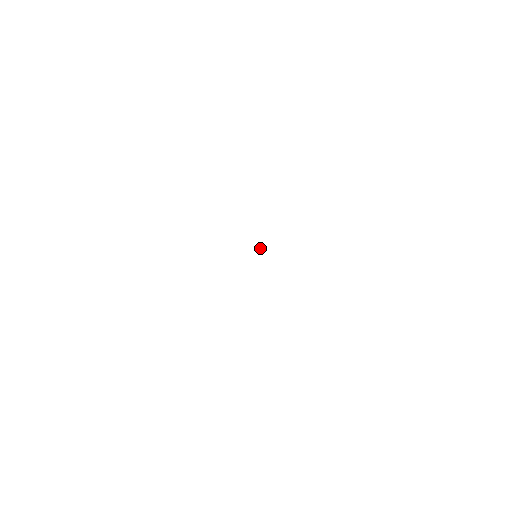
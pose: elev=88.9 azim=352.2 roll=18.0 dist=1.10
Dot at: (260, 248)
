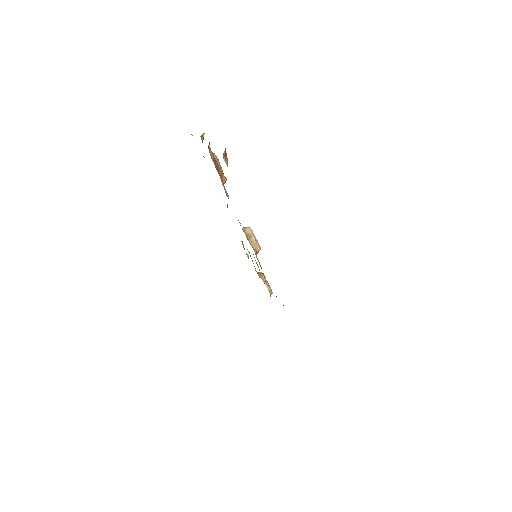
Dot at: (259, 250)
